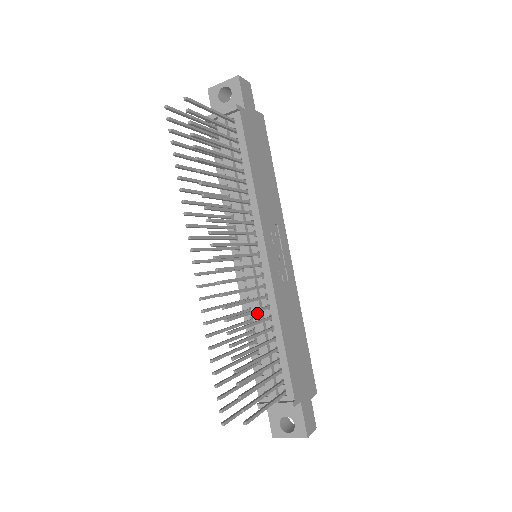
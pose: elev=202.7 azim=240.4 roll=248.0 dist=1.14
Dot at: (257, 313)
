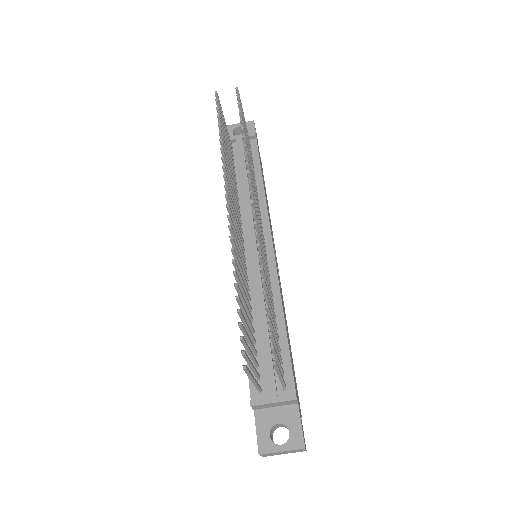
Dot at: (259, 299)
